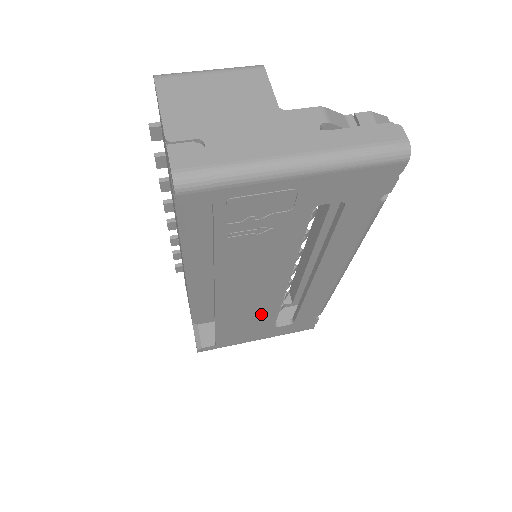
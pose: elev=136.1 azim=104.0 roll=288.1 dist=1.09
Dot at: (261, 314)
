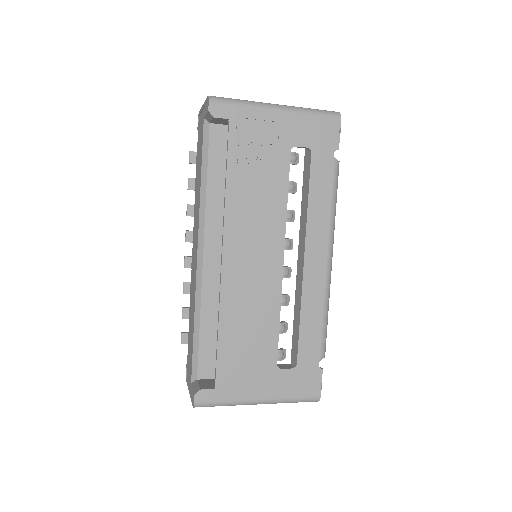
Dot at: (262, 322)
